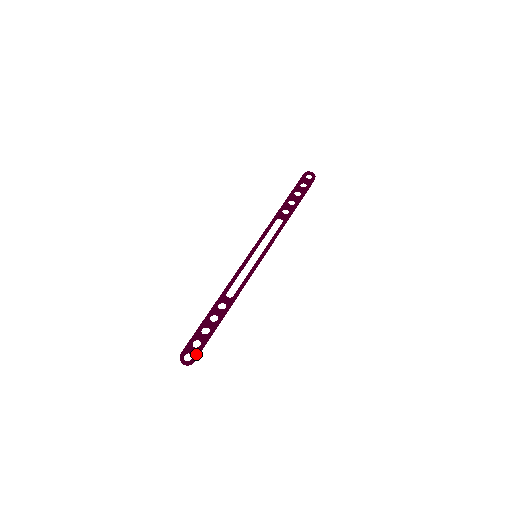
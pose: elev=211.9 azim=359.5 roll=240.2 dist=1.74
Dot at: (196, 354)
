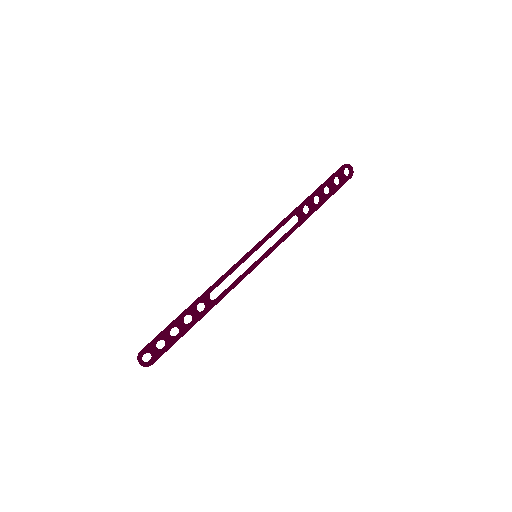
Dot at: (157, 358)
